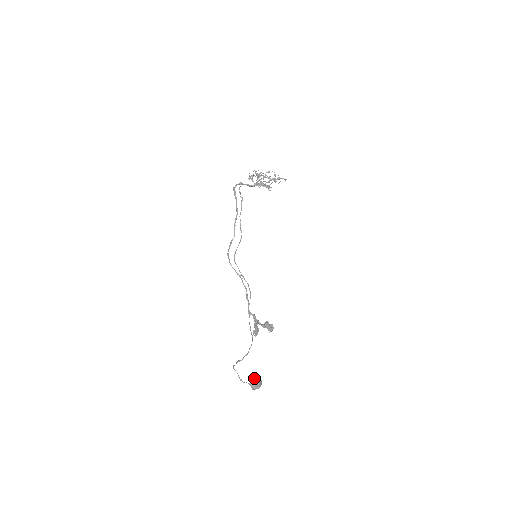
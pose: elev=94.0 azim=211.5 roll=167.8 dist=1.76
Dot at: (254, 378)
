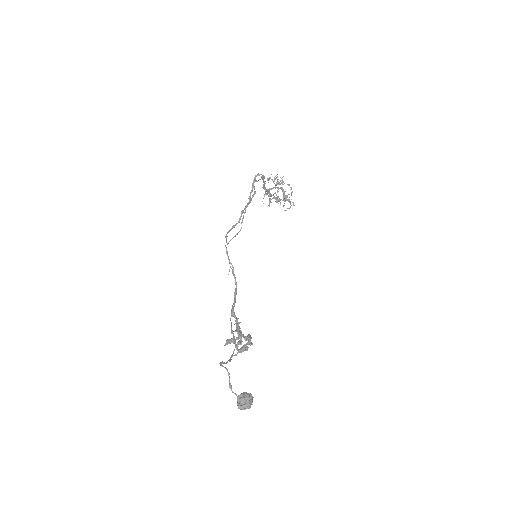
Dot at: occluded
